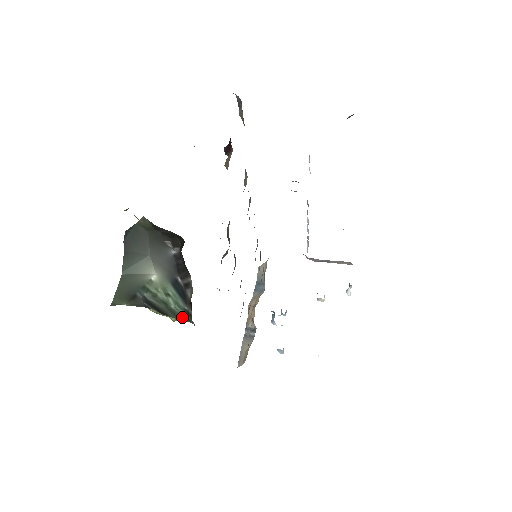
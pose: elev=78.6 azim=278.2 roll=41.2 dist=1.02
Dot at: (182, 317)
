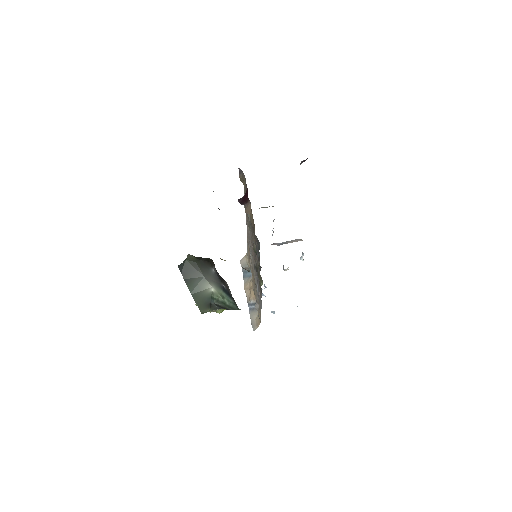
Dot at: (234, 308)
